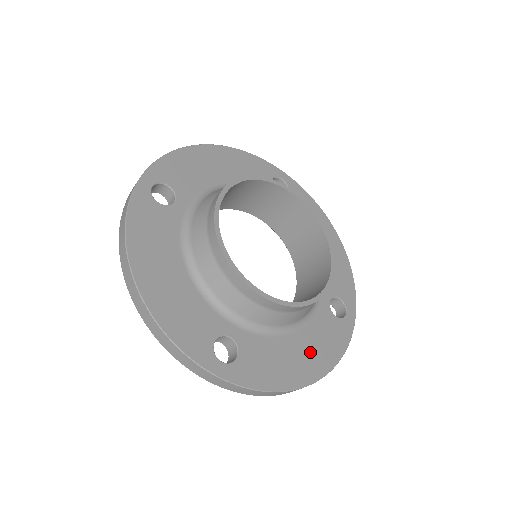
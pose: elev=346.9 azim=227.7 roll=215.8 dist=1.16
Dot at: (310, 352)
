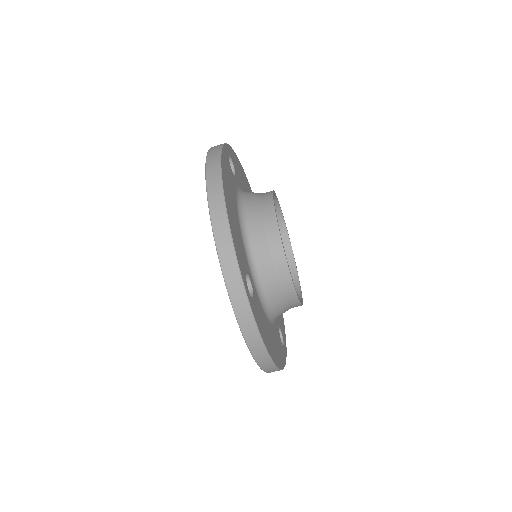
Dot at: (274, 344)
